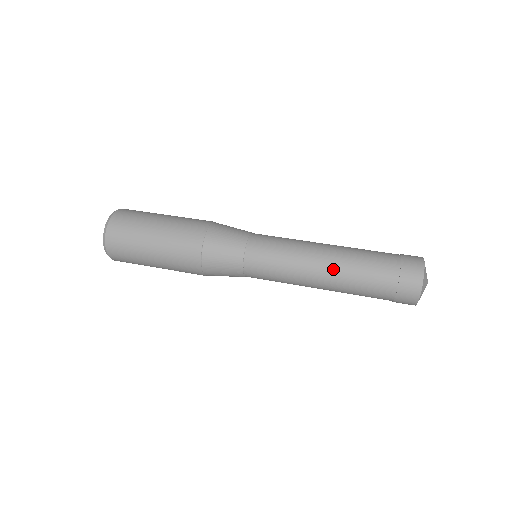
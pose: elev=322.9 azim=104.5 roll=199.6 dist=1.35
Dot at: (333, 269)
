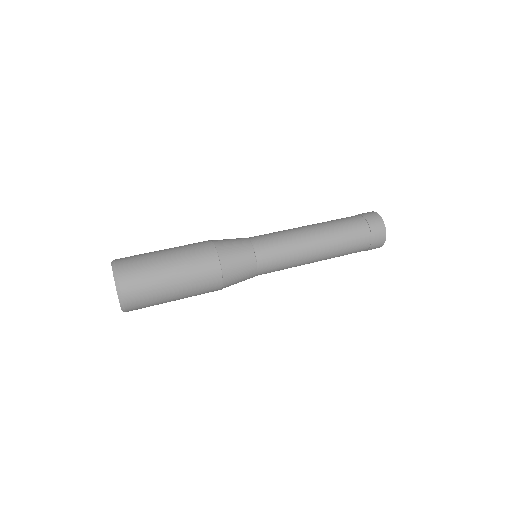
Dot at: (321, 229)
